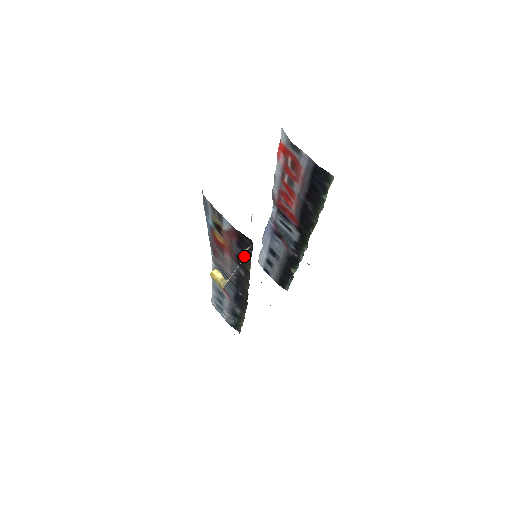
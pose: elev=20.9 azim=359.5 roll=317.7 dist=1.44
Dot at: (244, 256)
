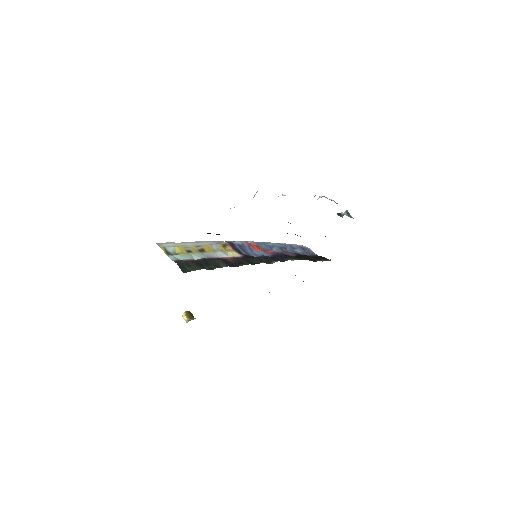
Dot at: occluded
